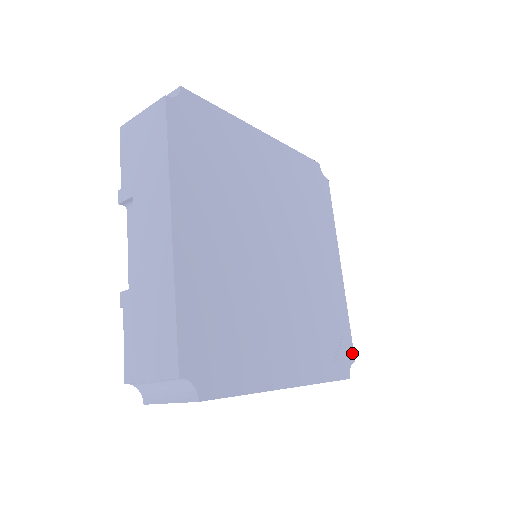
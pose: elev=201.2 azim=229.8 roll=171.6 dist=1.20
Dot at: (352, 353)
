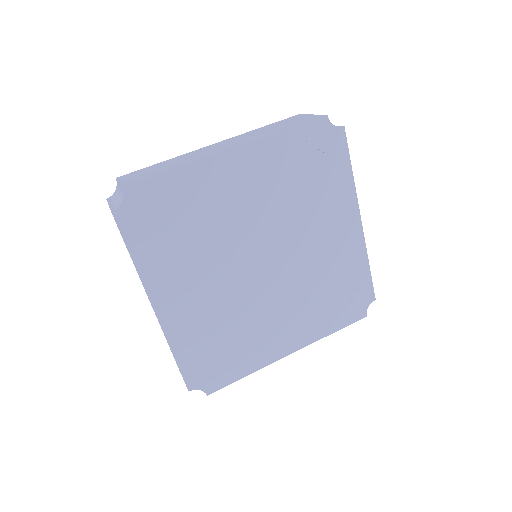
Dot at: (372, 294)
